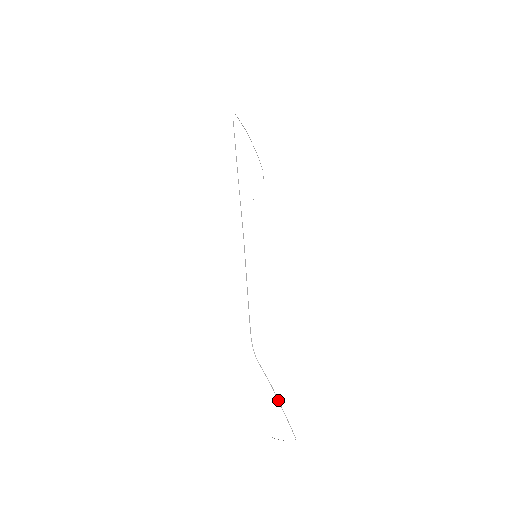
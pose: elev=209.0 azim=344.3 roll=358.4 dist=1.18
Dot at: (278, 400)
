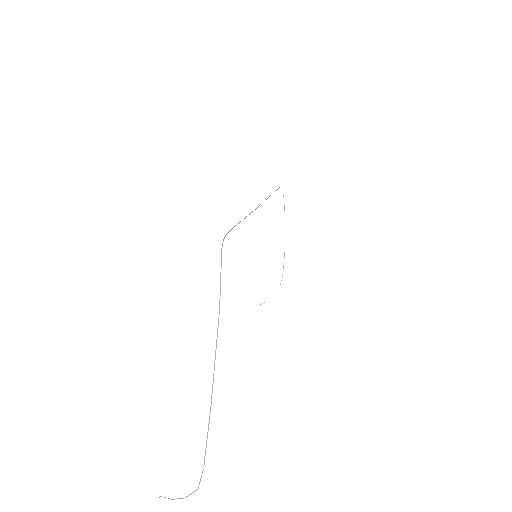
Dot at: (216, 345)
